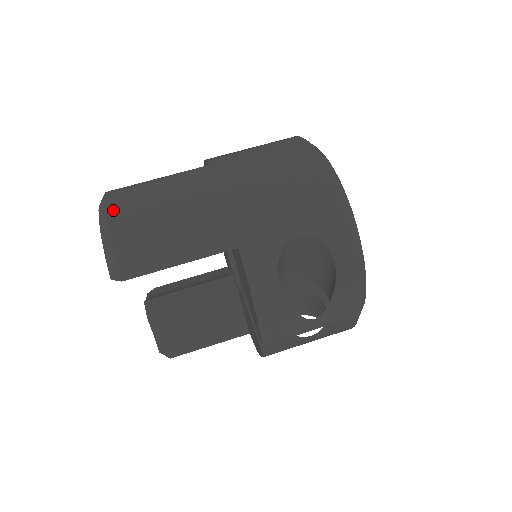
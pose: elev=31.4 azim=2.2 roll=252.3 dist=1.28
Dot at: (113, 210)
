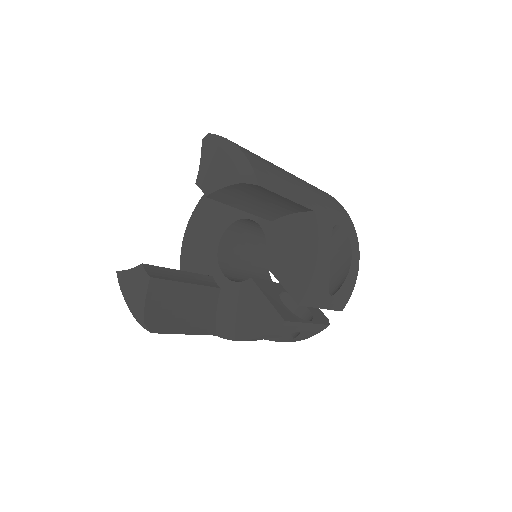
Dot at: (233, 142)
